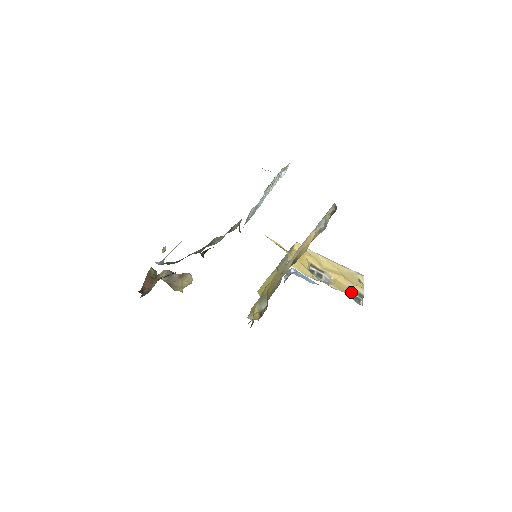
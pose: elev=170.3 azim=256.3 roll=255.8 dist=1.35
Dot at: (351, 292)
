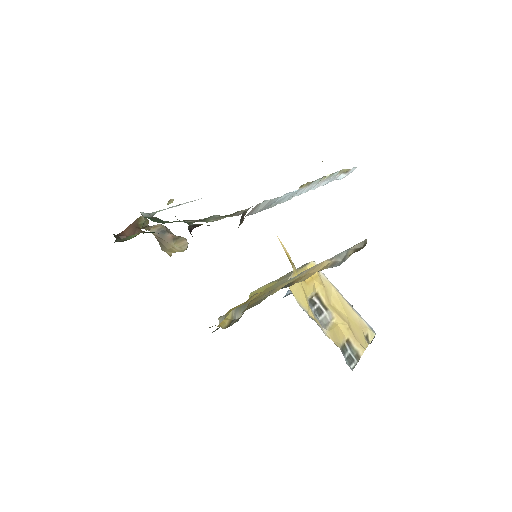
Dot at: (347, 347)
